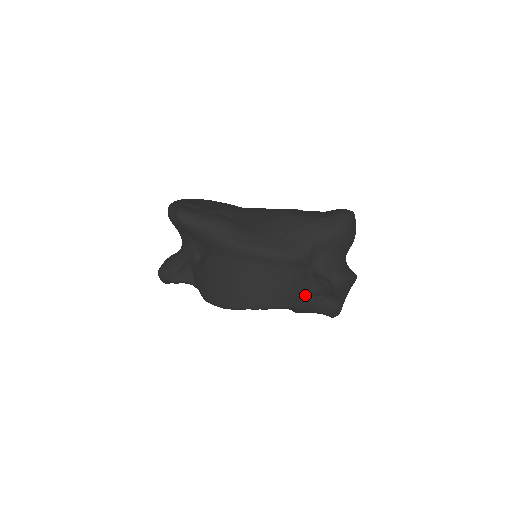
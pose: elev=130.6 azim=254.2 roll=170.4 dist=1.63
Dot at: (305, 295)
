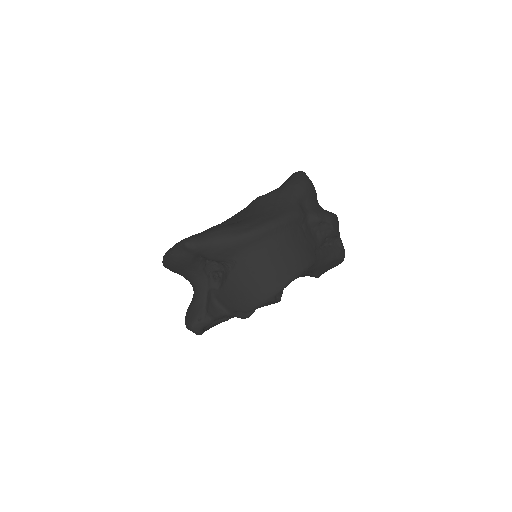
Dot at: (317, 247)
